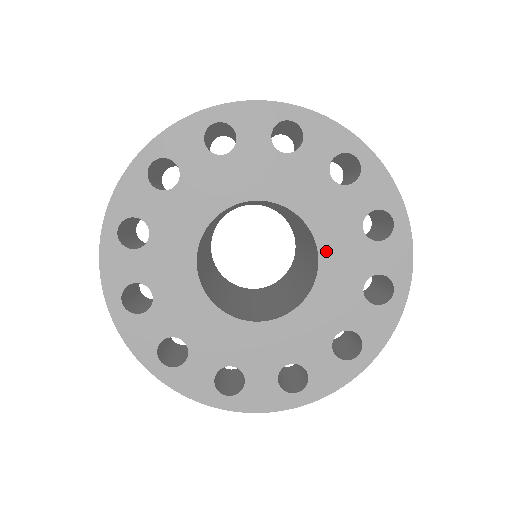
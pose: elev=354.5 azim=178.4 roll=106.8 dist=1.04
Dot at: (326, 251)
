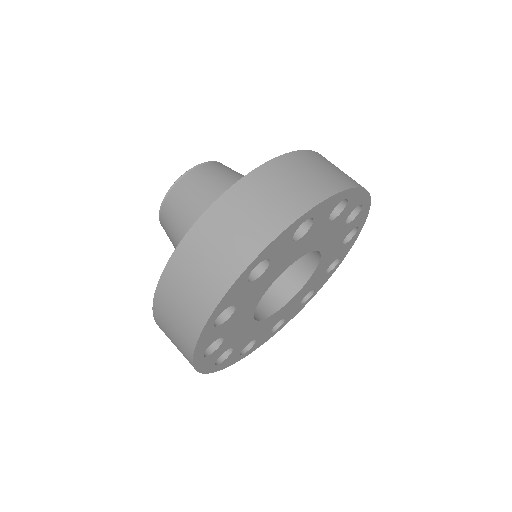
Dot at: (311, 279)
